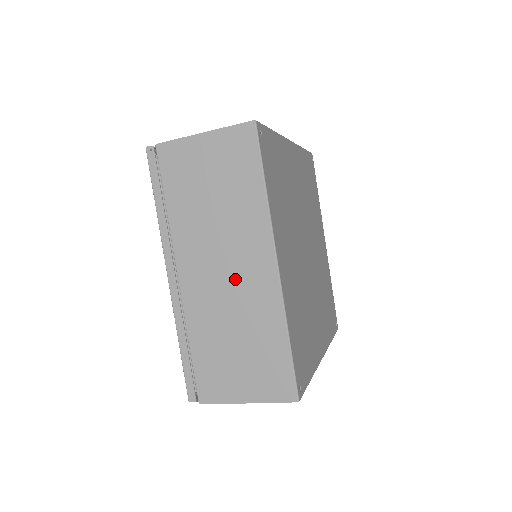
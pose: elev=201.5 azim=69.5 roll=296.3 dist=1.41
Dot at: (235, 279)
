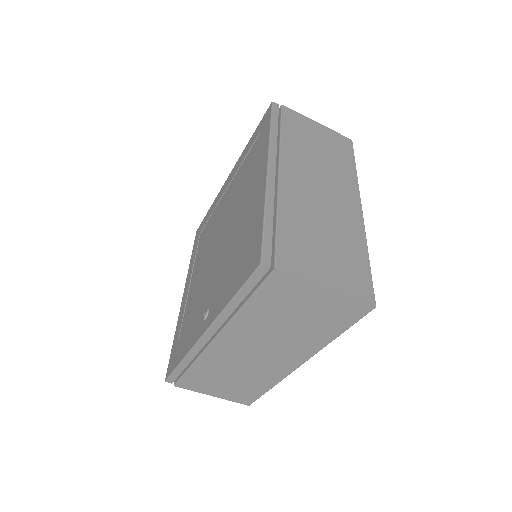
Dot at: (329, 199)
